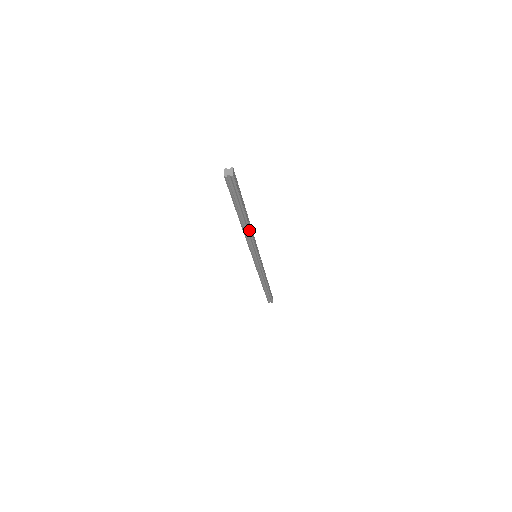
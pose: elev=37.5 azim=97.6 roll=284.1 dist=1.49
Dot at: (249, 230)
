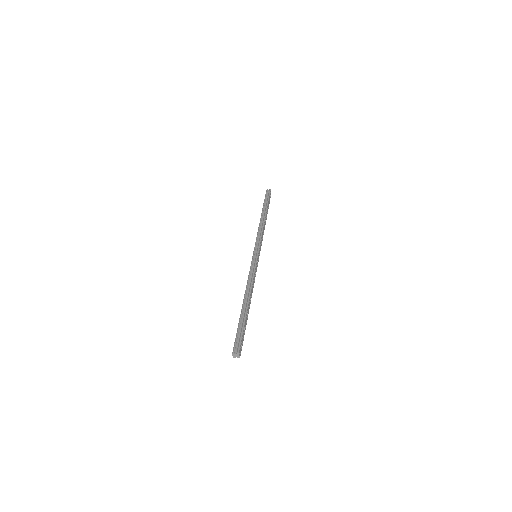
Dot at: (251, 296)
